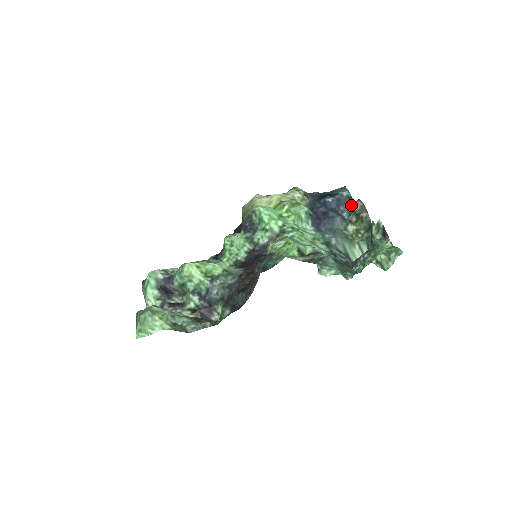
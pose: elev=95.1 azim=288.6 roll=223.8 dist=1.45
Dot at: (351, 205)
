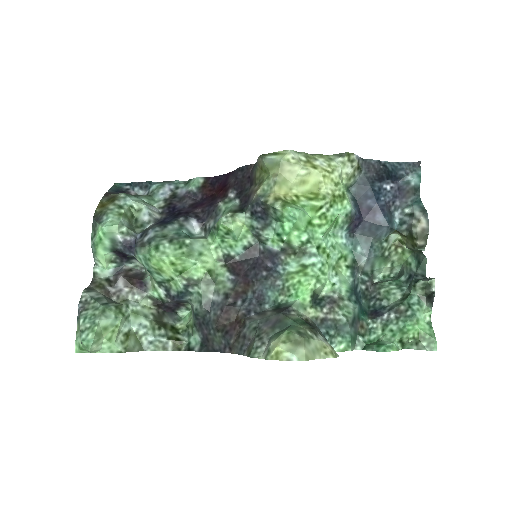
Dot at: (412, 204)
